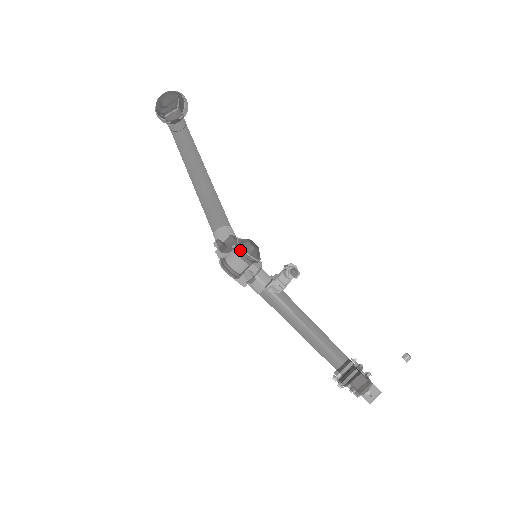
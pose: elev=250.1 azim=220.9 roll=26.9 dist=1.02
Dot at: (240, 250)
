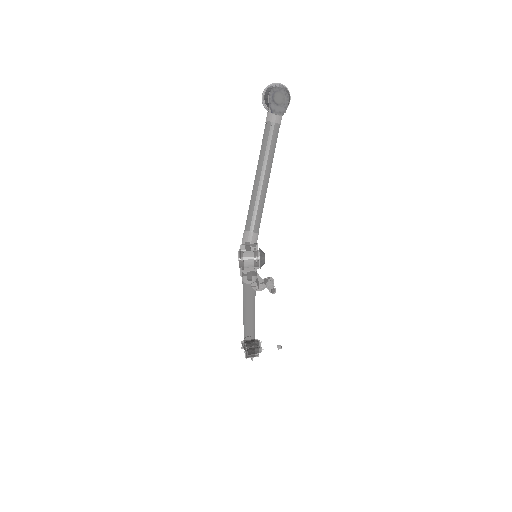
Dot at: (258, 260)
